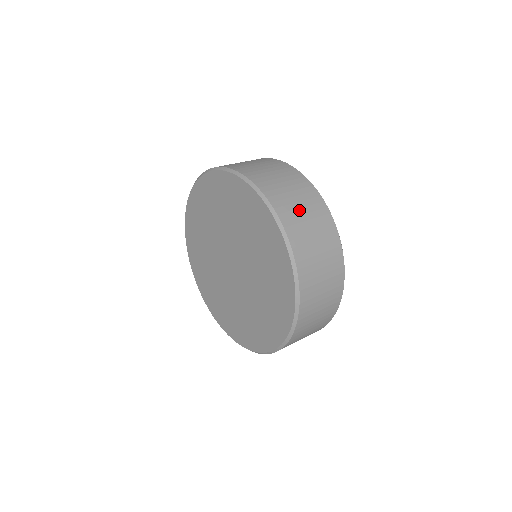
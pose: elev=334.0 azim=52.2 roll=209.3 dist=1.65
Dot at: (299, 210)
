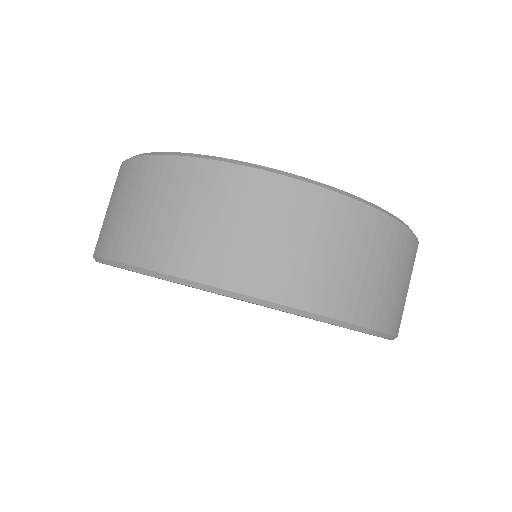
Dot at: occluded
